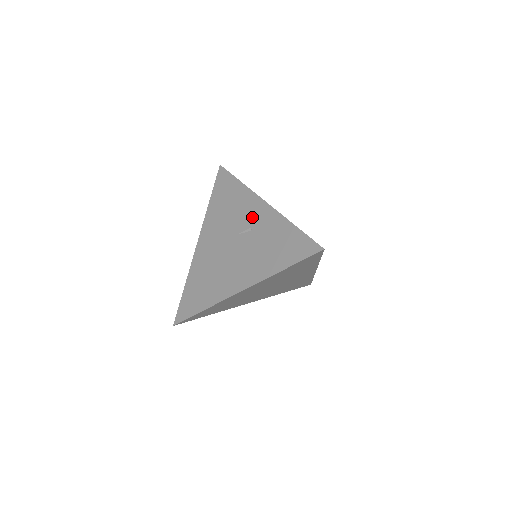
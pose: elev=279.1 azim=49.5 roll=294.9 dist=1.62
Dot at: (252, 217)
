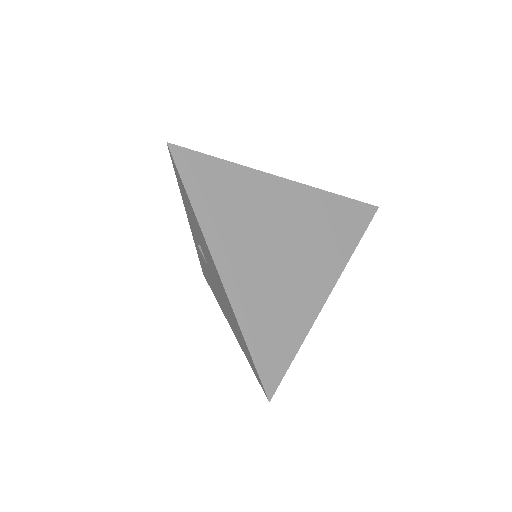
Dot at: (197, 242)
